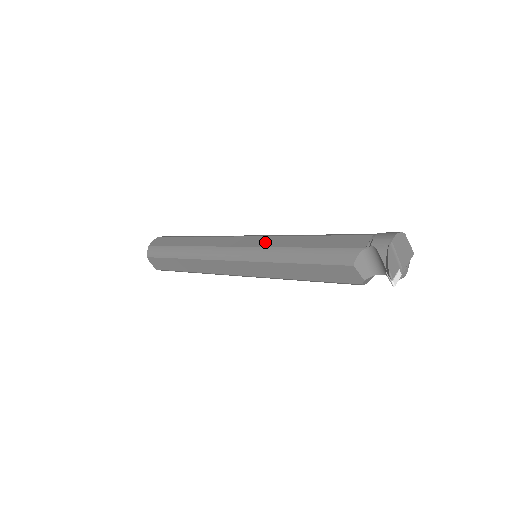
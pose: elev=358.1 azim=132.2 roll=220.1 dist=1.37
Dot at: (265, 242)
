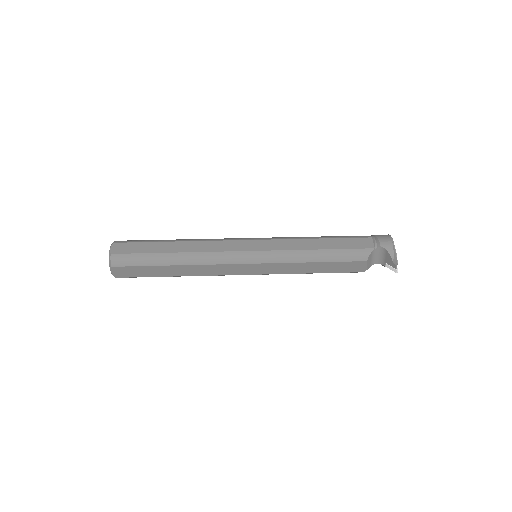
Dot at: (278, 245)
